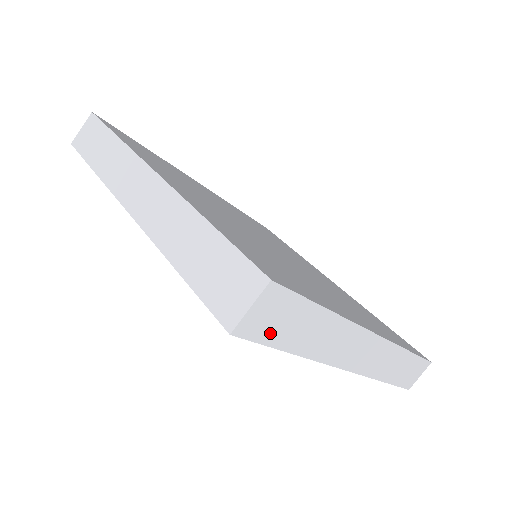
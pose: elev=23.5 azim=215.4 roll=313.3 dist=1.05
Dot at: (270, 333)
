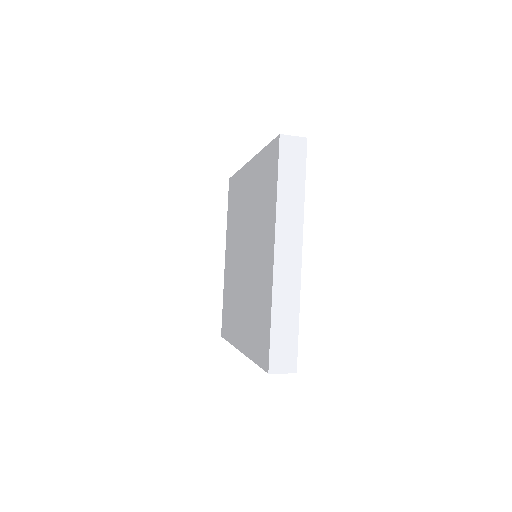
Dot at: occluded
